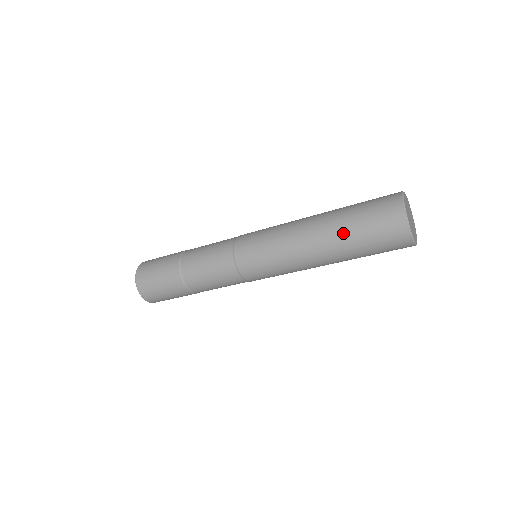
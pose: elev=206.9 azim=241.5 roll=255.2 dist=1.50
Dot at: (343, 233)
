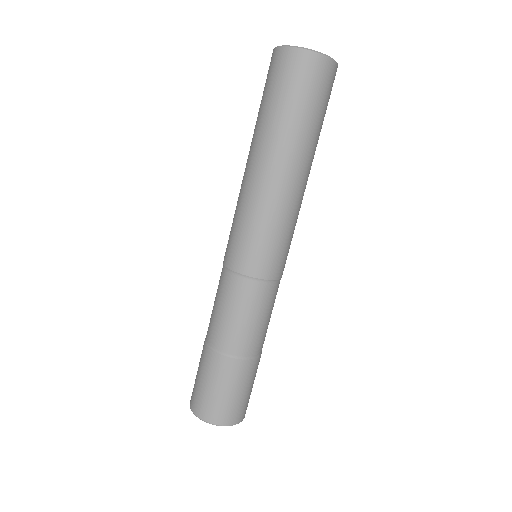
Dot at: (257, 124)
